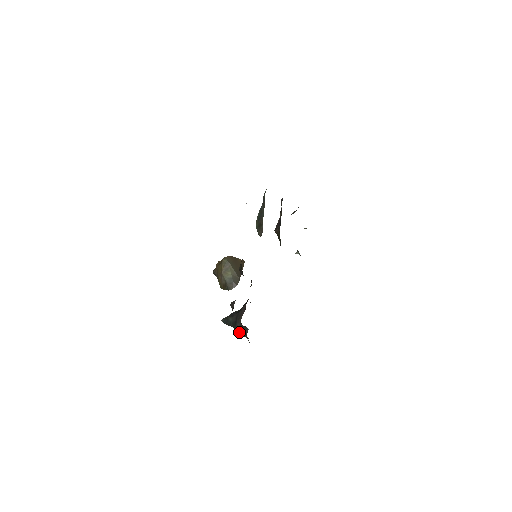
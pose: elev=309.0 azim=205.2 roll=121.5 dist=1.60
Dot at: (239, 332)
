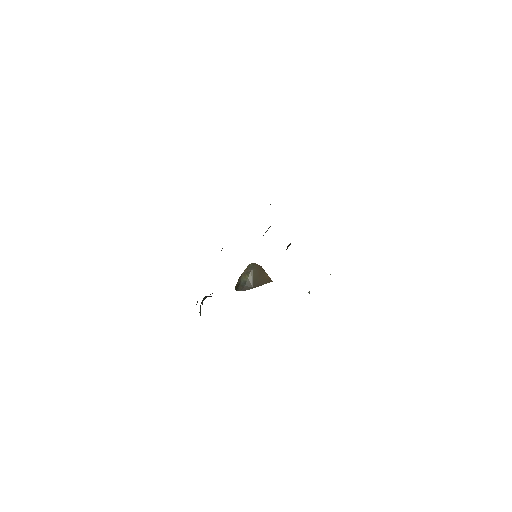
Dot at: (200, 310)
